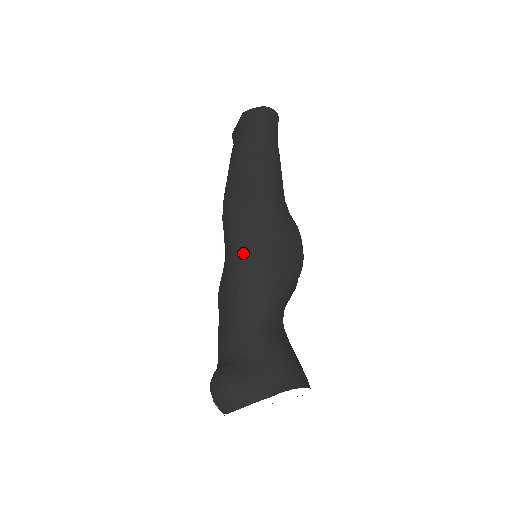
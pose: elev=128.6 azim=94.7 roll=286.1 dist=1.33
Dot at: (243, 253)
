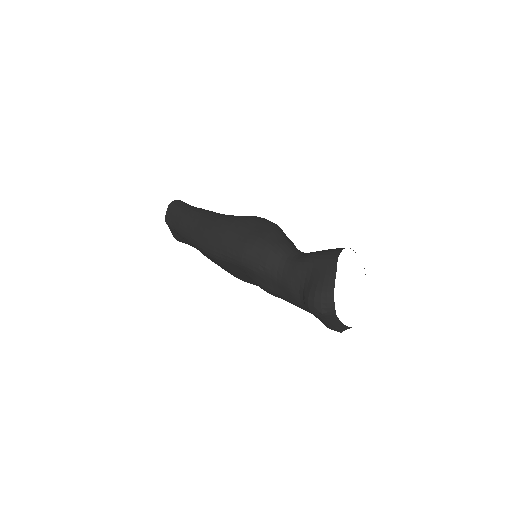
Dot at: (242, 250)
